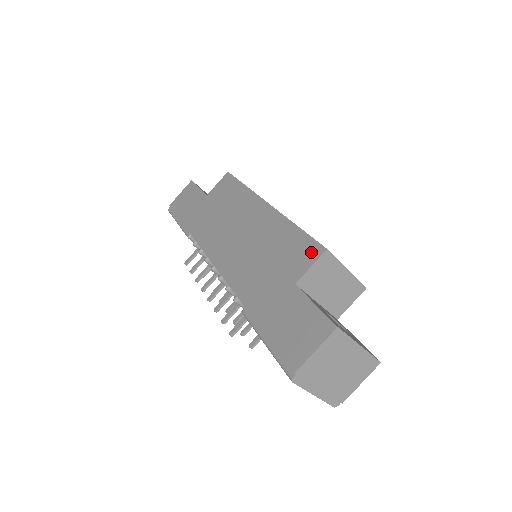
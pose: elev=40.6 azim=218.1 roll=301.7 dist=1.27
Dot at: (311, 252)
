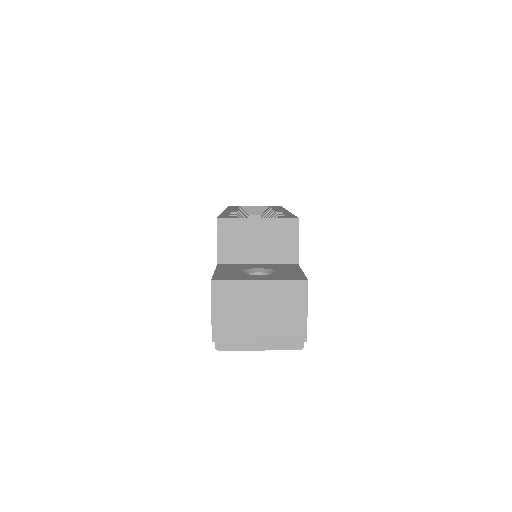
Dot at: occluded
